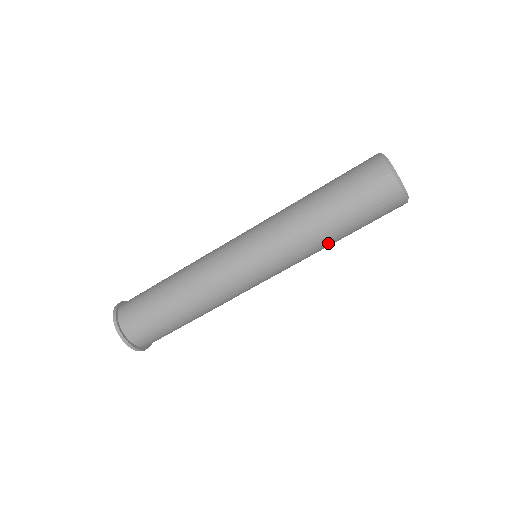
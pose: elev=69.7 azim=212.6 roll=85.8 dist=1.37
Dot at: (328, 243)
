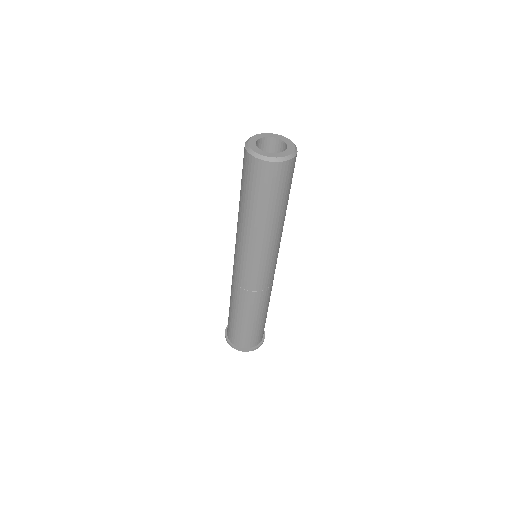
Dot at: (280, 222)
